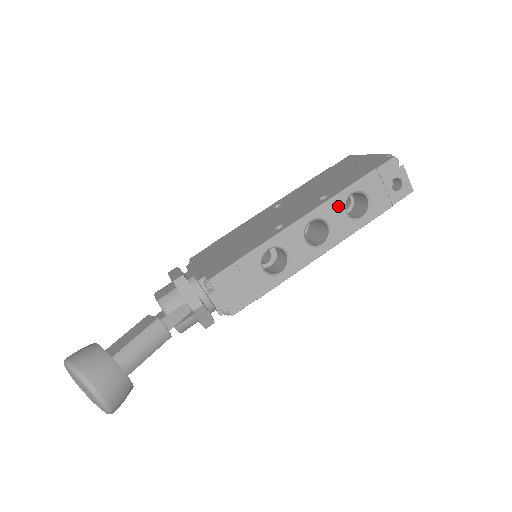
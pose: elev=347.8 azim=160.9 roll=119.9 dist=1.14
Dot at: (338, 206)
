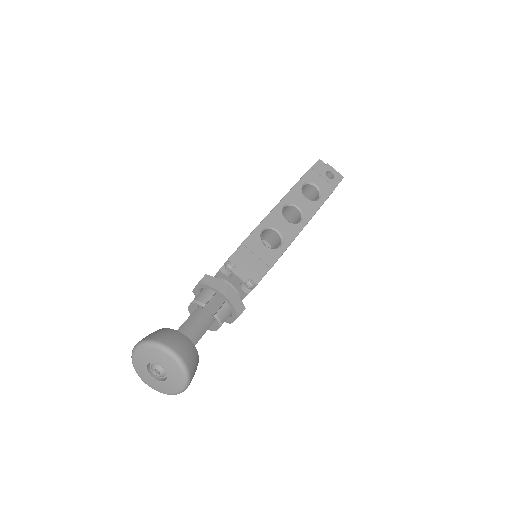
Dot at: (298, 194)
